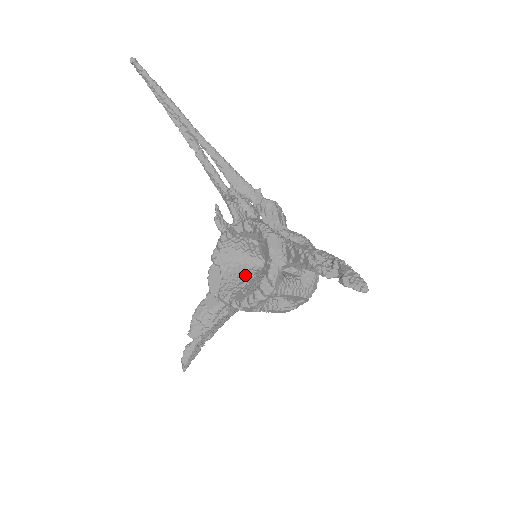
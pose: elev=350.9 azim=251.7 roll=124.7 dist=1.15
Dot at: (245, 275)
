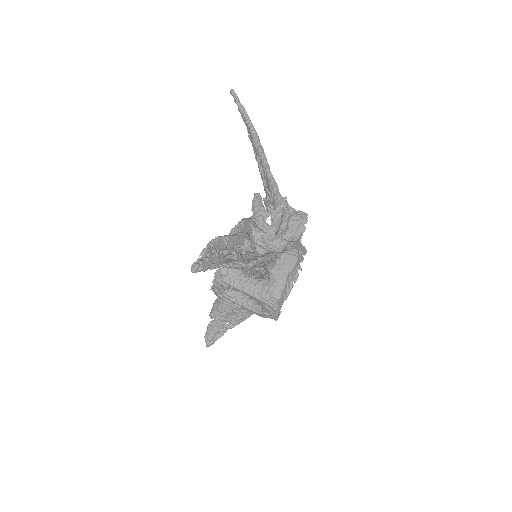
Dot at: occluded
